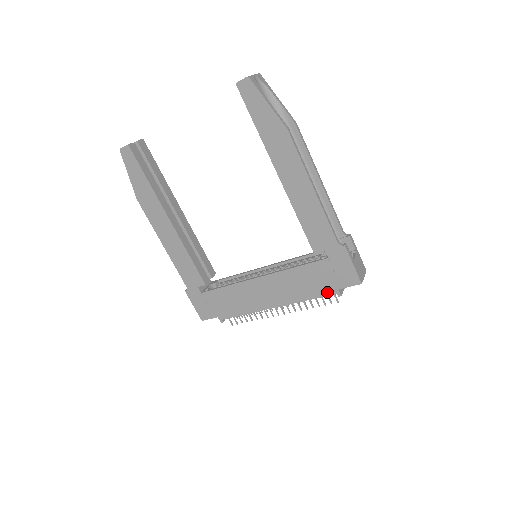
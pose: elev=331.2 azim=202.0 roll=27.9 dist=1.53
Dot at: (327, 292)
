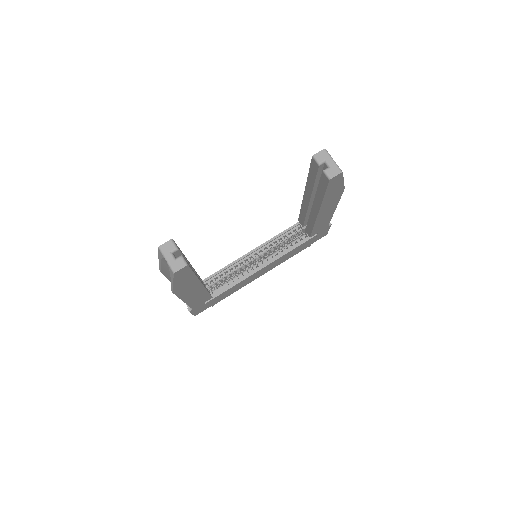
Dot at: occluded
